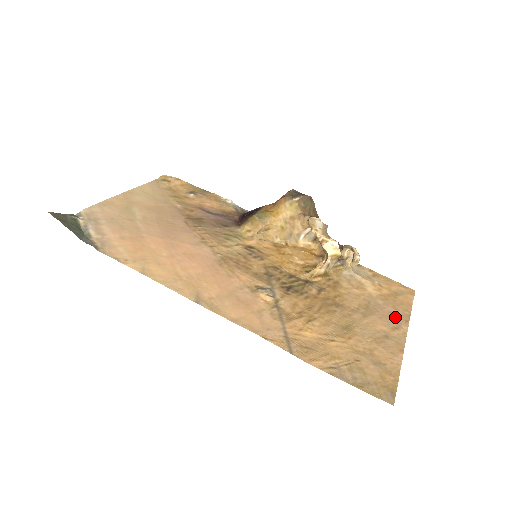
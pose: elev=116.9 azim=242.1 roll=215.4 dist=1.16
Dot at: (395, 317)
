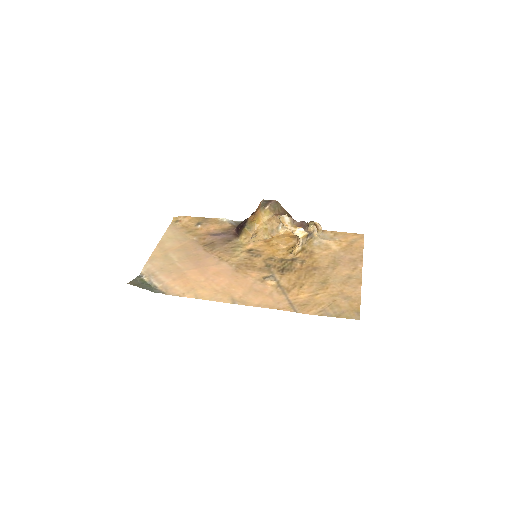
Dot at: (353, 261)
